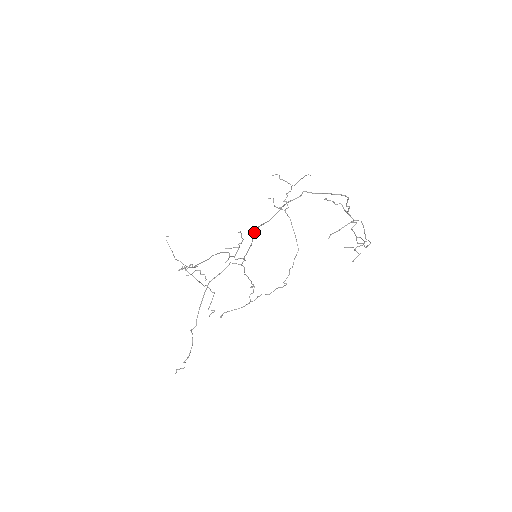
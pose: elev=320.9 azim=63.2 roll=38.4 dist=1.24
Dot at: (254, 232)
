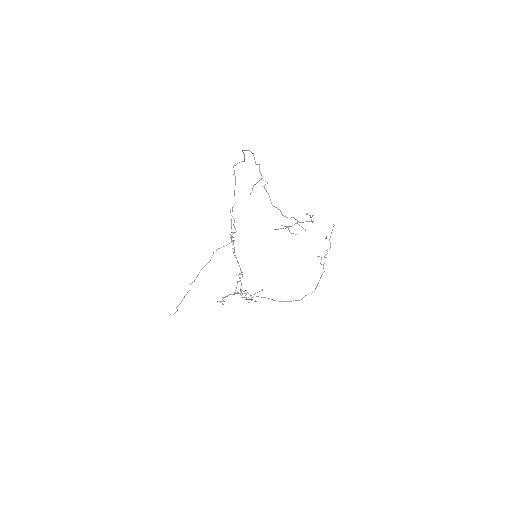
Dot at: (233, 206)
